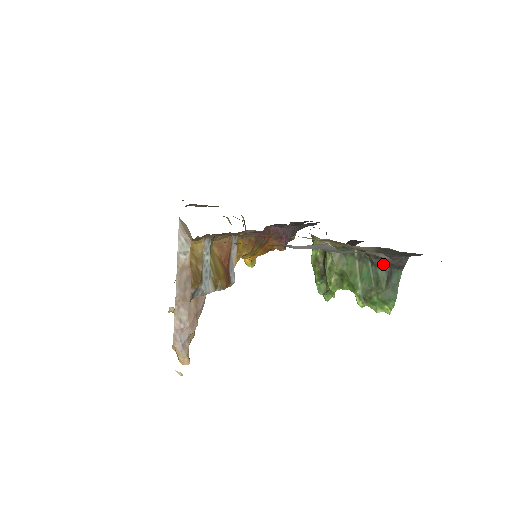
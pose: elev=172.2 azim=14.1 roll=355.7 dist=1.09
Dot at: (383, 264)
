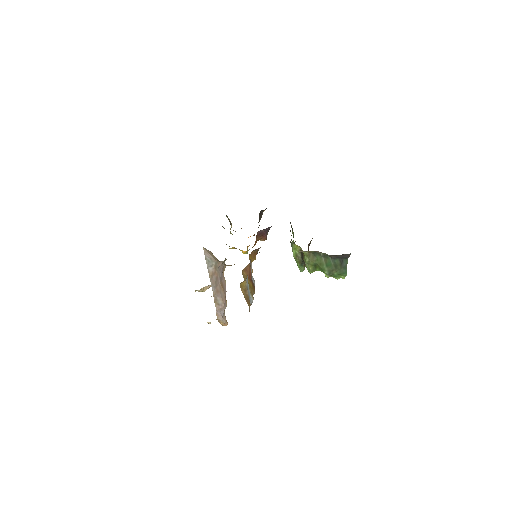
Dot at: (338, 258)
